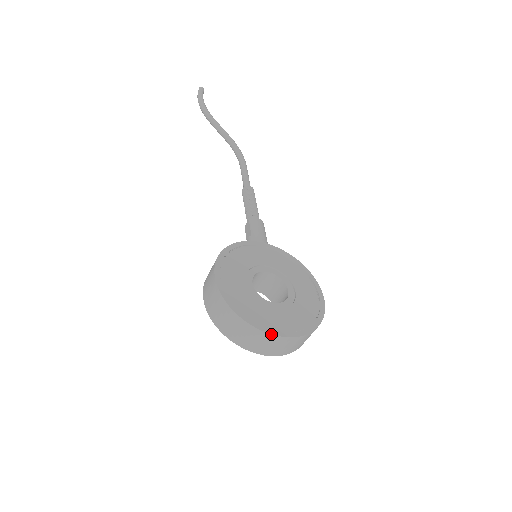
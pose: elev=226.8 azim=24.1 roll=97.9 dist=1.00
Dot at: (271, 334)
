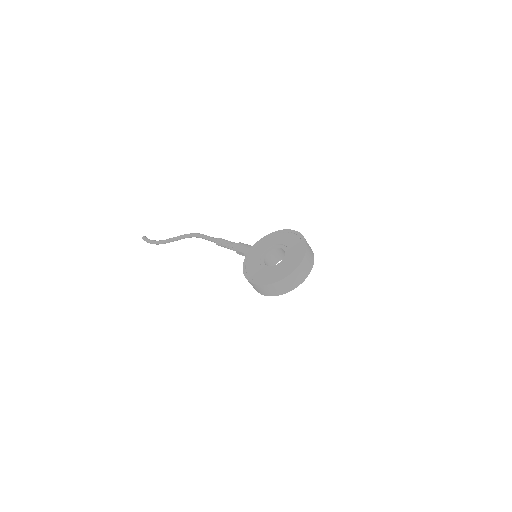
Dot at: (295, 269)
